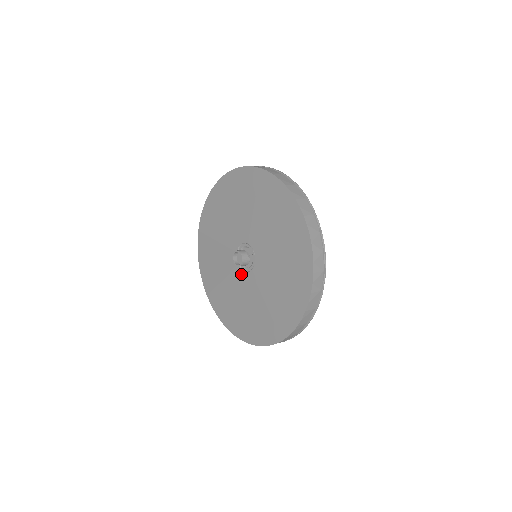
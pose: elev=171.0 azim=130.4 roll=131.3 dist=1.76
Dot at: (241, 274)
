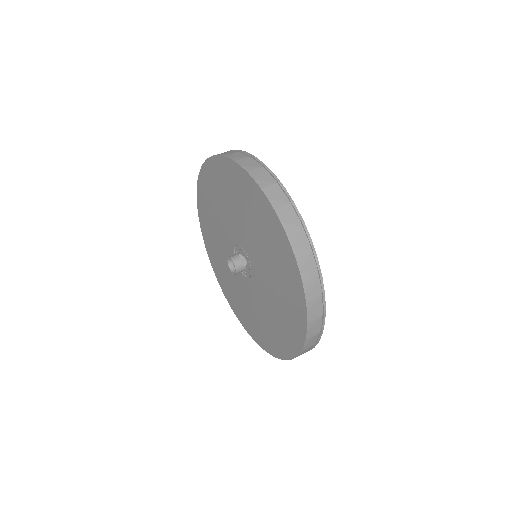
Dot at: (240, 274)
